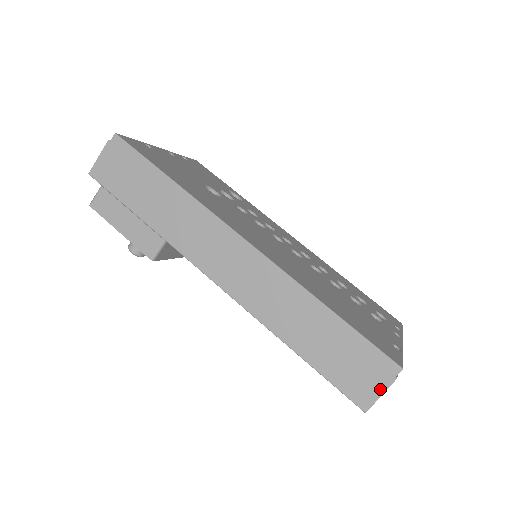
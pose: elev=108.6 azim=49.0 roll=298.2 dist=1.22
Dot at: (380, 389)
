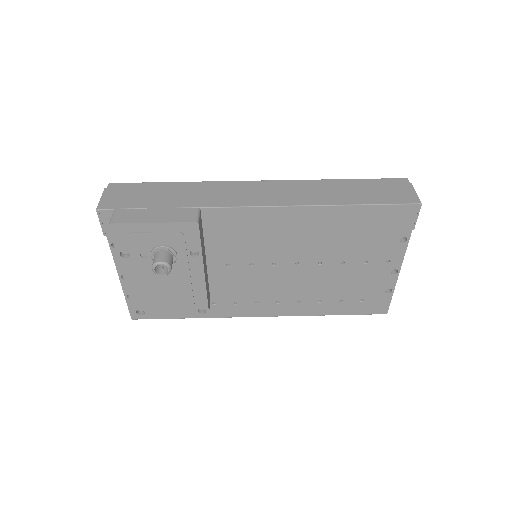
Dot at: (411, 190)
